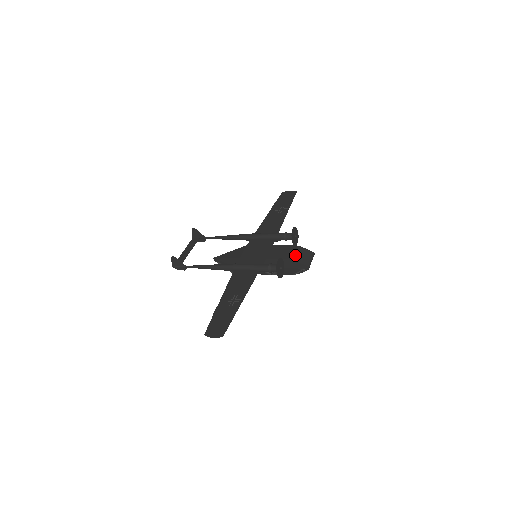
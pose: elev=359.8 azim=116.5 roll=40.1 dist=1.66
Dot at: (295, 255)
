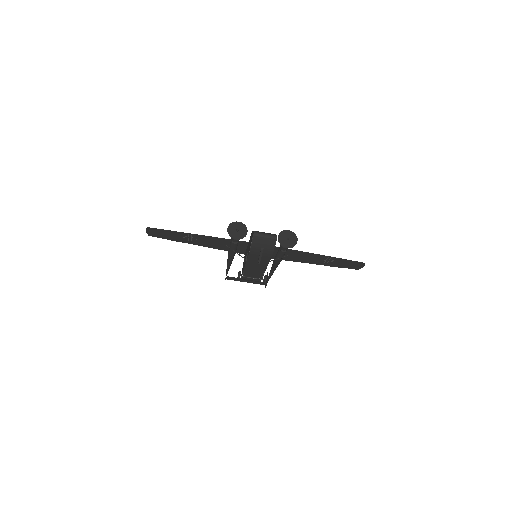
Dot at: occluded
